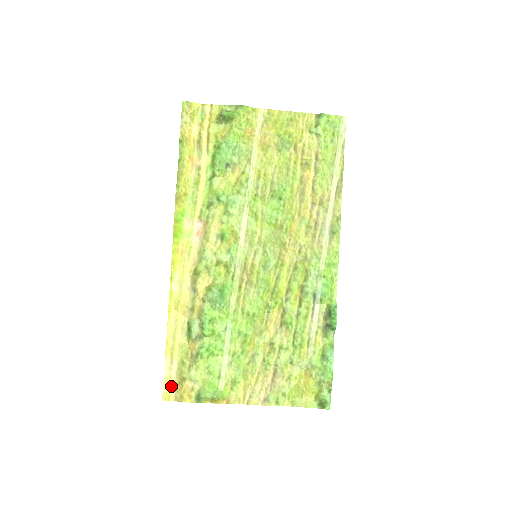
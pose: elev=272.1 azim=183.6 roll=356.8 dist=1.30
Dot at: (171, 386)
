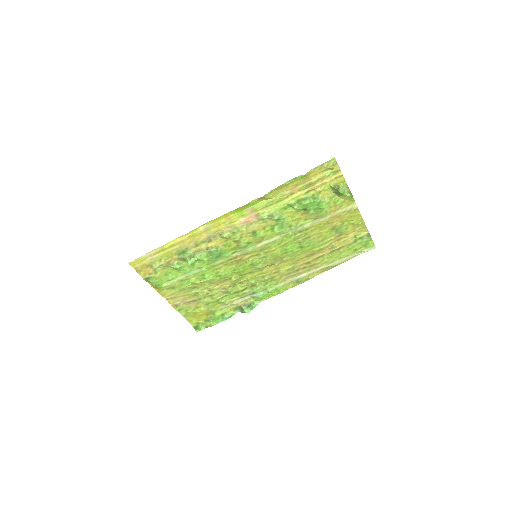
Dot at: (141, 262)
